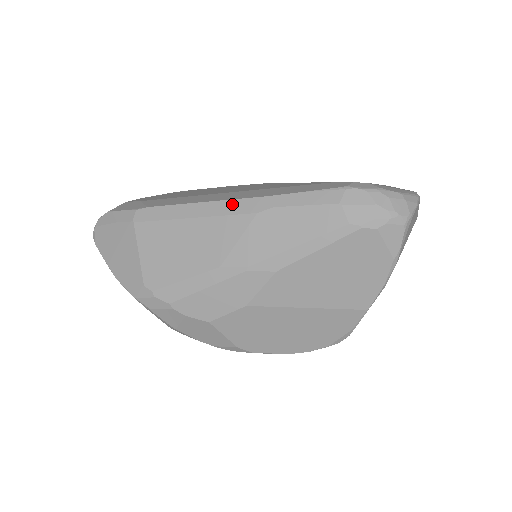
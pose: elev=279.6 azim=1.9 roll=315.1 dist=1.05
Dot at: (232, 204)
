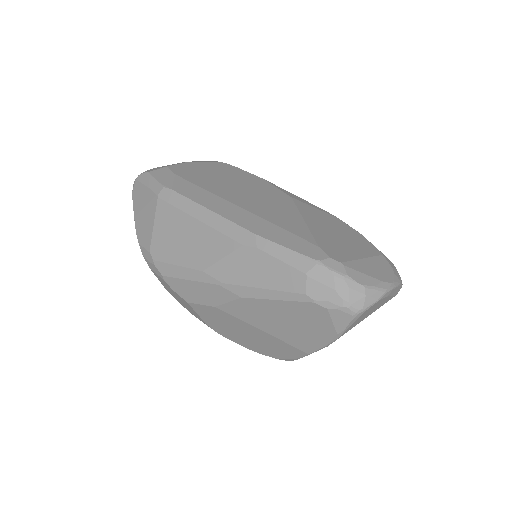
Dot at: (229, 225)
